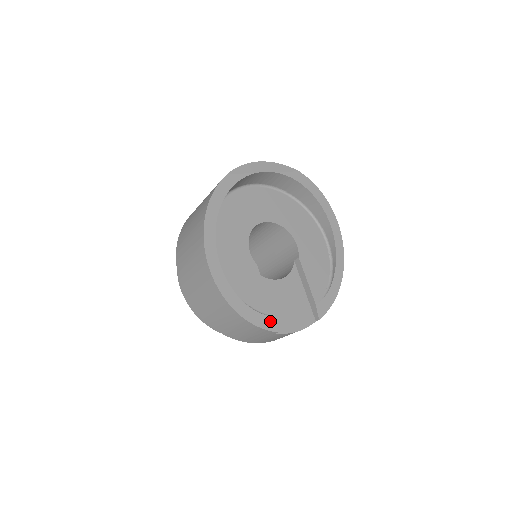
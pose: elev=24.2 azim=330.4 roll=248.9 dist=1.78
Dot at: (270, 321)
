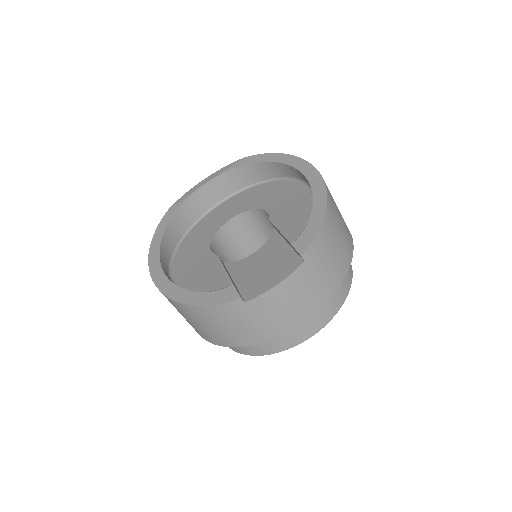
Dot at: (228, 292)
